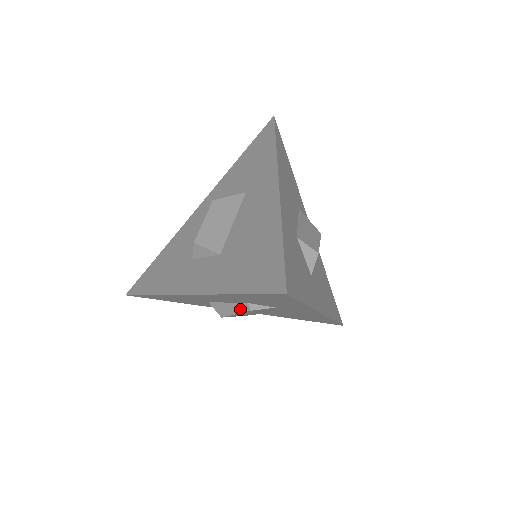
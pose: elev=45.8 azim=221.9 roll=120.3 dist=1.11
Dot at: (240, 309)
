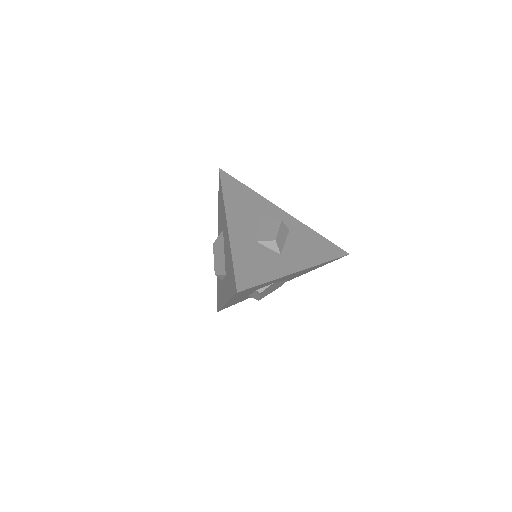
Dot at: (258, 294)
